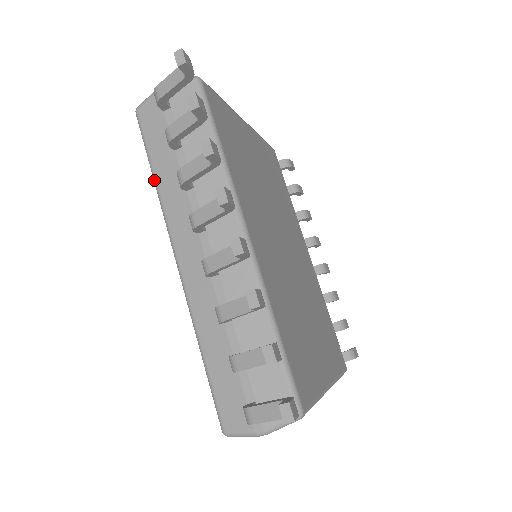
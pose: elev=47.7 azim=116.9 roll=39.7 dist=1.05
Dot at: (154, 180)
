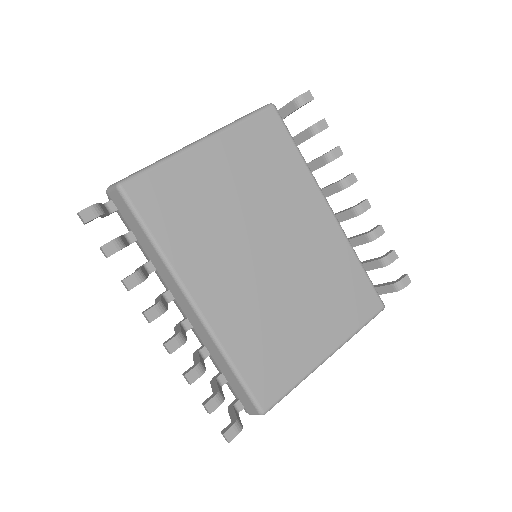
Dot at: occluded
